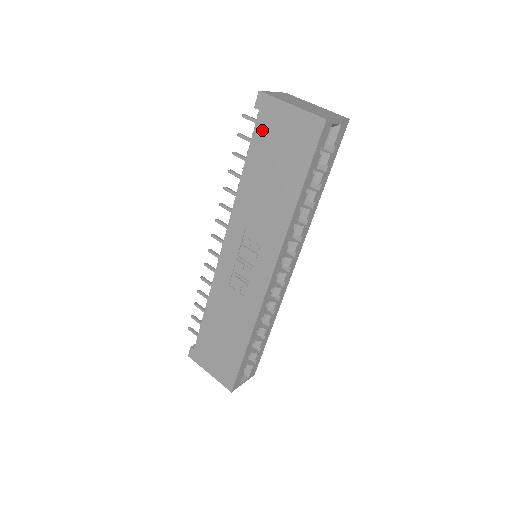
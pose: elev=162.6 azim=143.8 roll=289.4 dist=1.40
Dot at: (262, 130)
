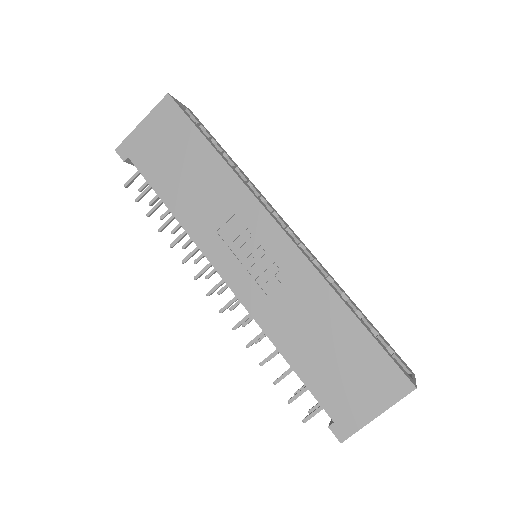
Dot at: (143, 162)
